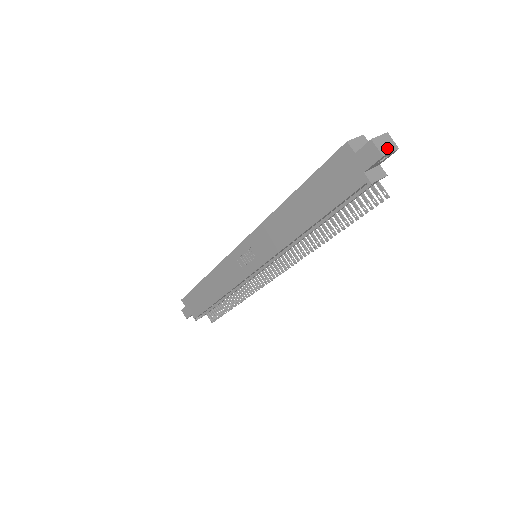
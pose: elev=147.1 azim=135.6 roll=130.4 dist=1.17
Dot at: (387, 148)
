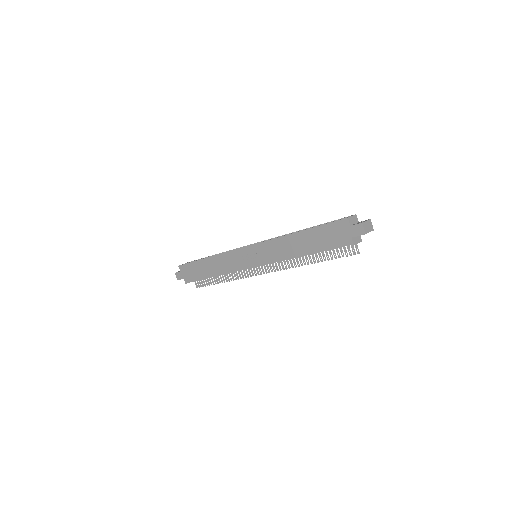
Dot at: (368, 229)
